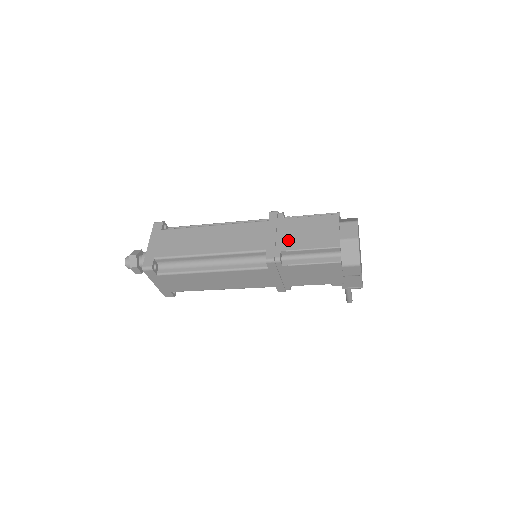
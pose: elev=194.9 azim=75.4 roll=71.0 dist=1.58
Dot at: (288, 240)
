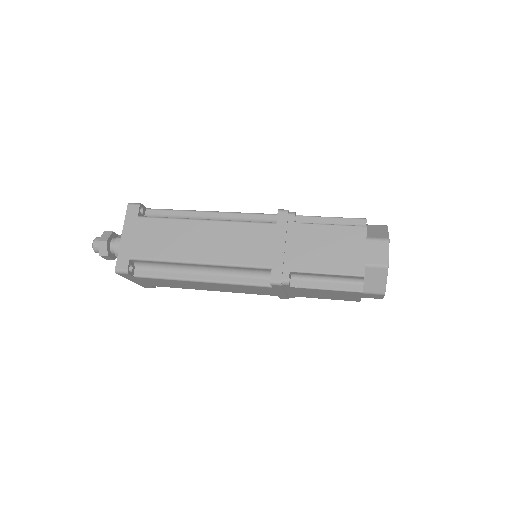
Dot at: (300, 256)
